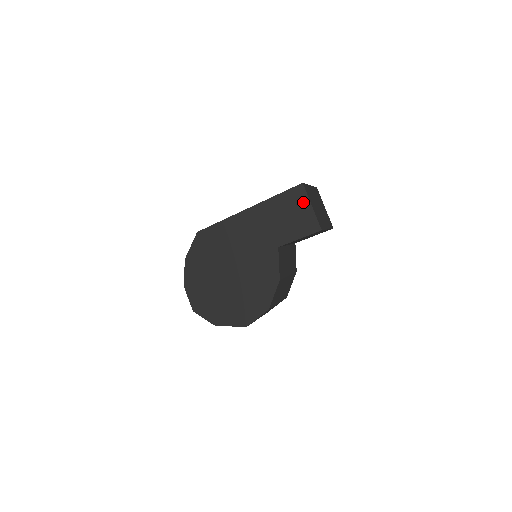
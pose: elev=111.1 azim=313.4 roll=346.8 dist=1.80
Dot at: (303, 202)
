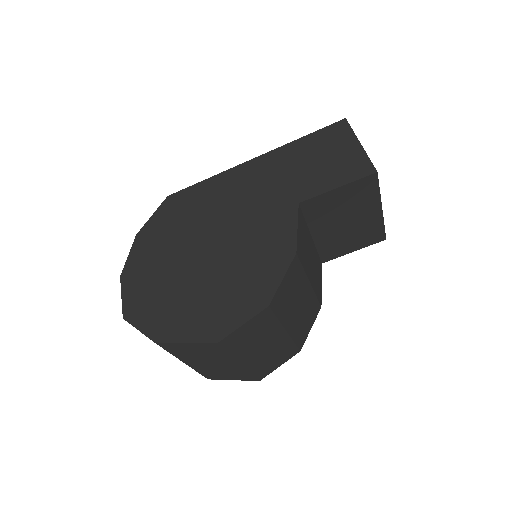
Dot at: (346, 140)
